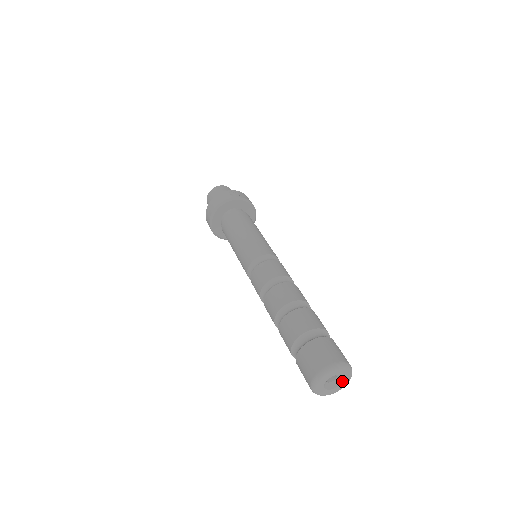
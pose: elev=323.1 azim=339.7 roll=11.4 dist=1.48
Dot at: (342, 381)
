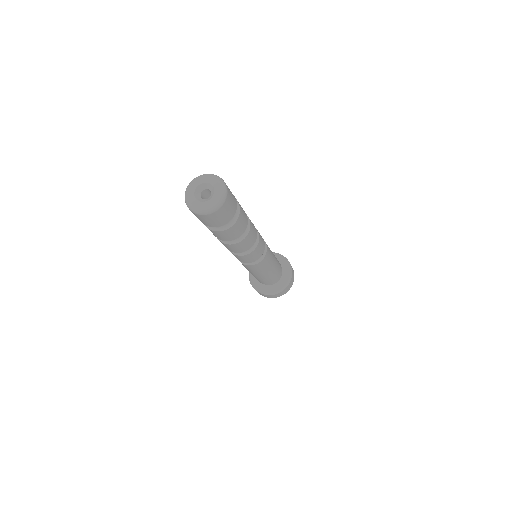
Dot at: (212, 186)
